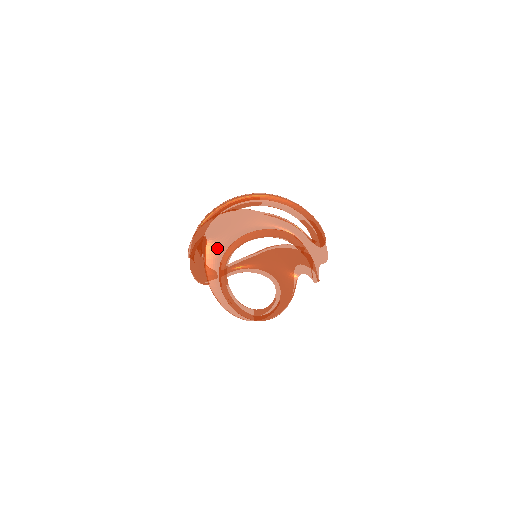
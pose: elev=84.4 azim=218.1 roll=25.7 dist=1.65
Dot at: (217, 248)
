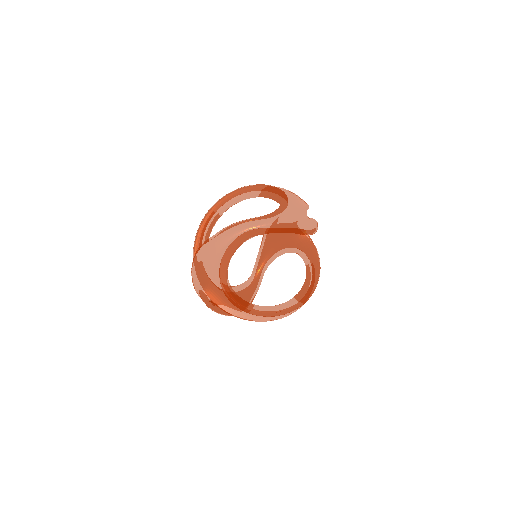
Dot at: (216, 290)
